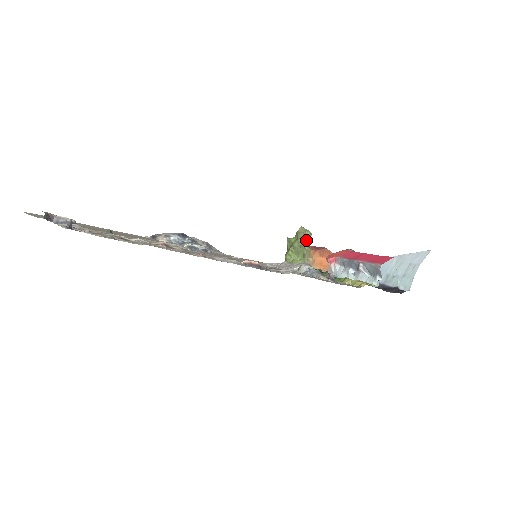
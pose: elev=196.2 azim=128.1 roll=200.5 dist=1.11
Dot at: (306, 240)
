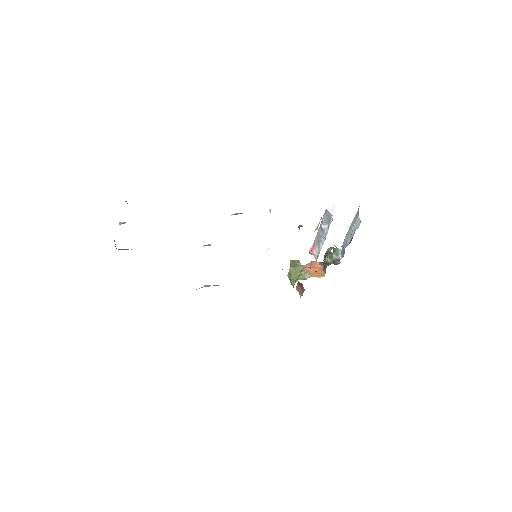
Dot at: (297, 264)
